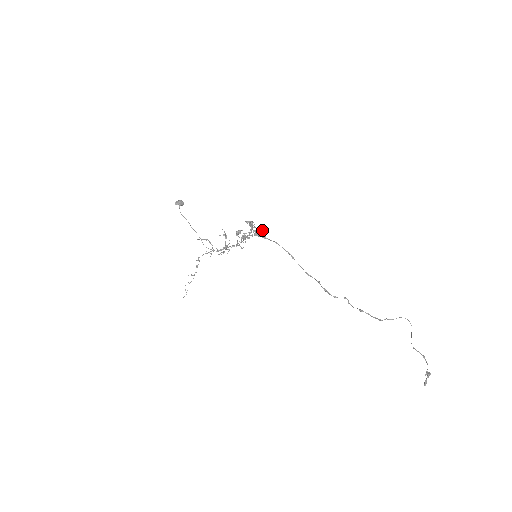
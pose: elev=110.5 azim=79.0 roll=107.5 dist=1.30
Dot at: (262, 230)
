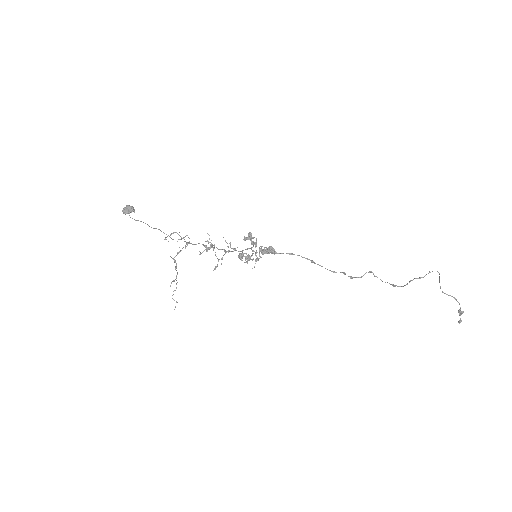
Dot at: (270, 246)
